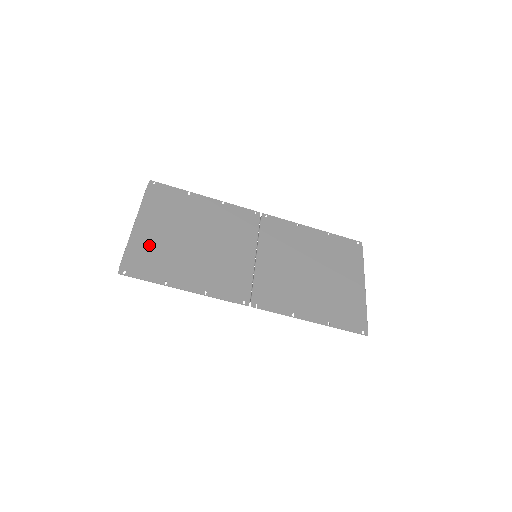
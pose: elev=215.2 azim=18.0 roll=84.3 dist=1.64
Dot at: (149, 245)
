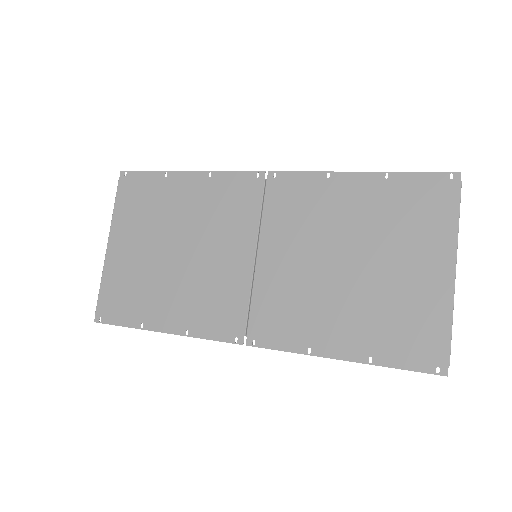
Dot at: (123, 274)
